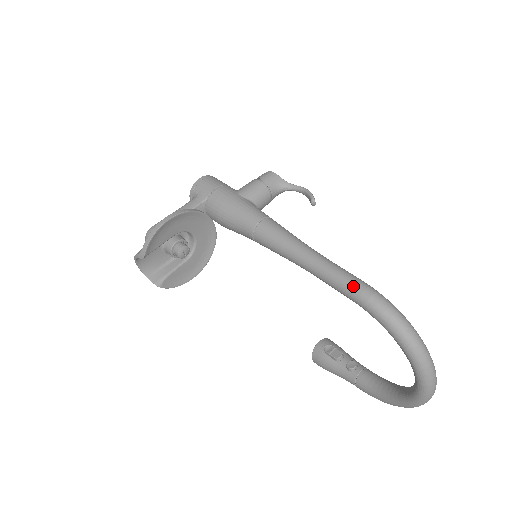
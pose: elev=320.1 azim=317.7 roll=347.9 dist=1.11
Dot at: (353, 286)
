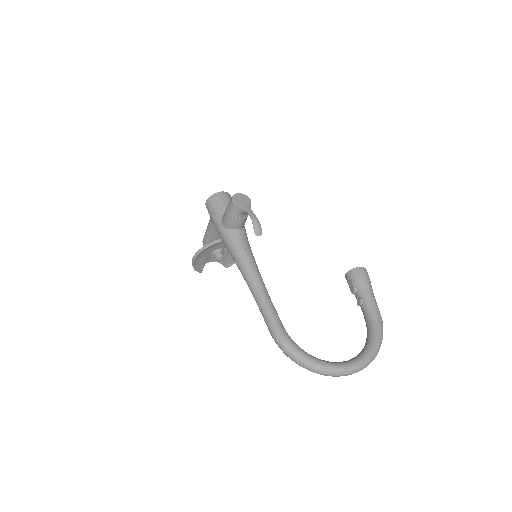
Dot at: (269, 330)
